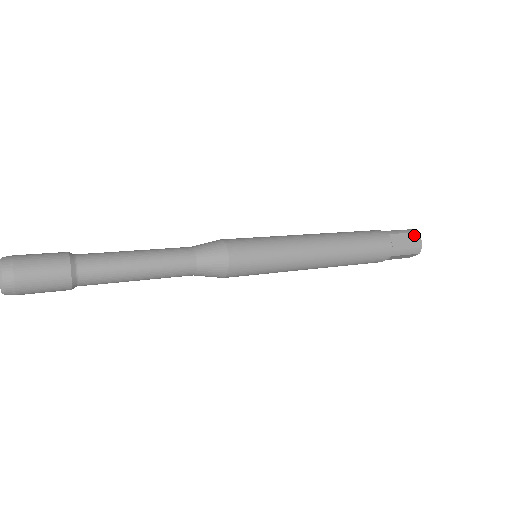
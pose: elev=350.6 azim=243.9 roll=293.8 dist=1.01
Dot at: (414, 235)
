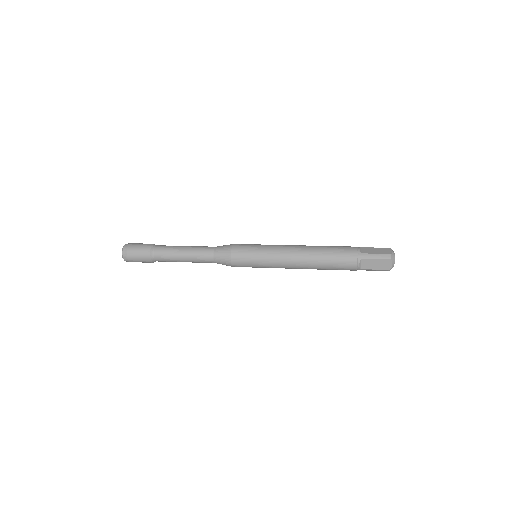
Dot at: (386, 261)
